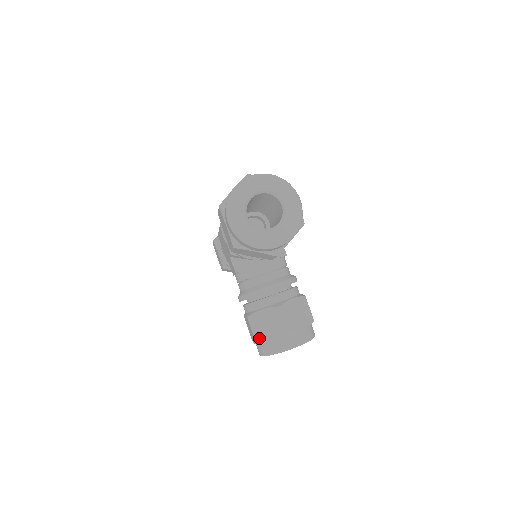
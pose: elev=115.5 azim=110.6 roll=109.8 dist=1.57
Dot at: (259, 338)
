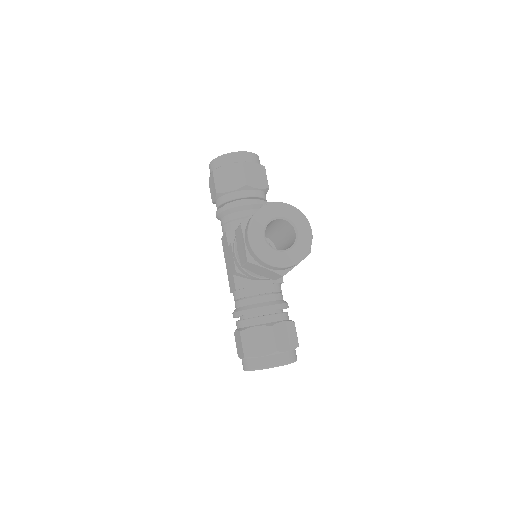
Dot at: (243, 221)
